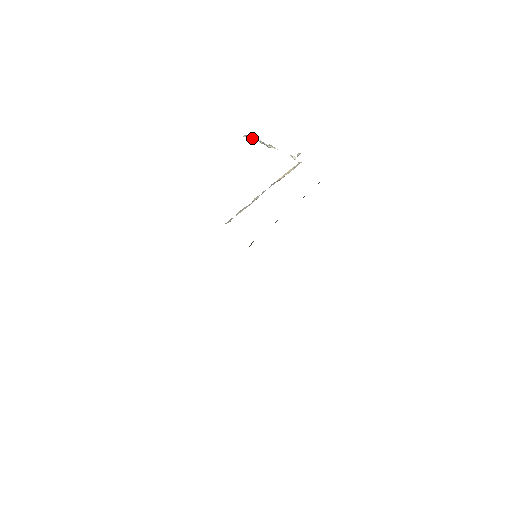
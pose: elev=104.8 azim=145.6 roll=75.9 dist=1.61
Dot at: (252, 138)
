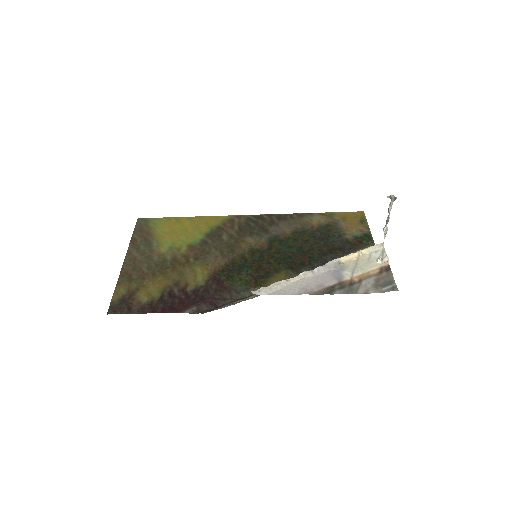
Dot at: (390, 206)
